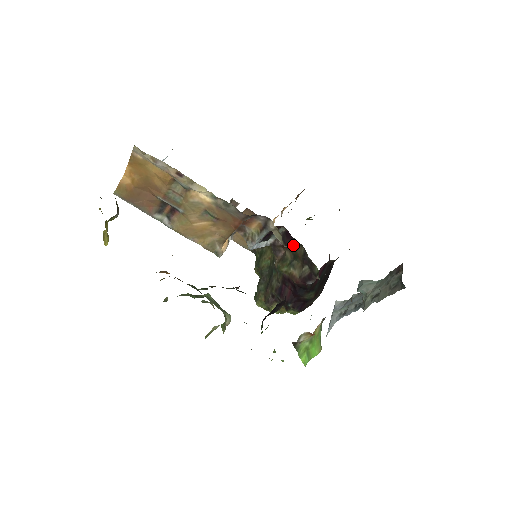
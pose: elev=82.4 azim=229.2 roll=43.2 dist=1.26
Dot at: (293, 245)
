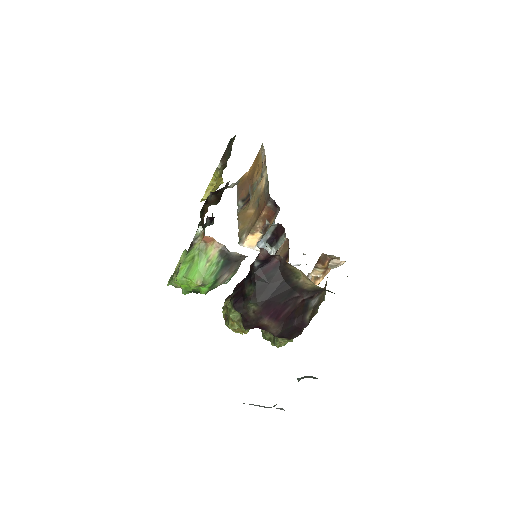
Dot at: occluded
